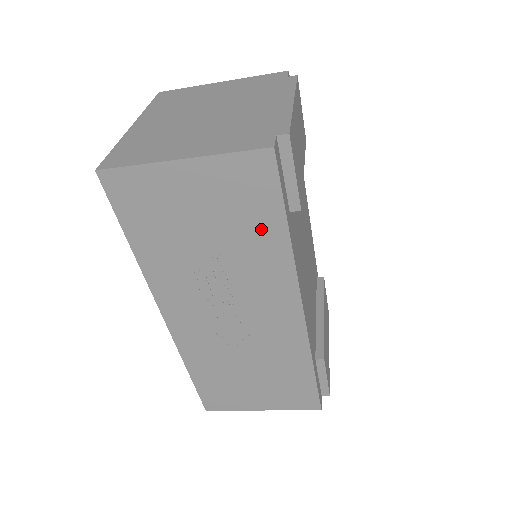
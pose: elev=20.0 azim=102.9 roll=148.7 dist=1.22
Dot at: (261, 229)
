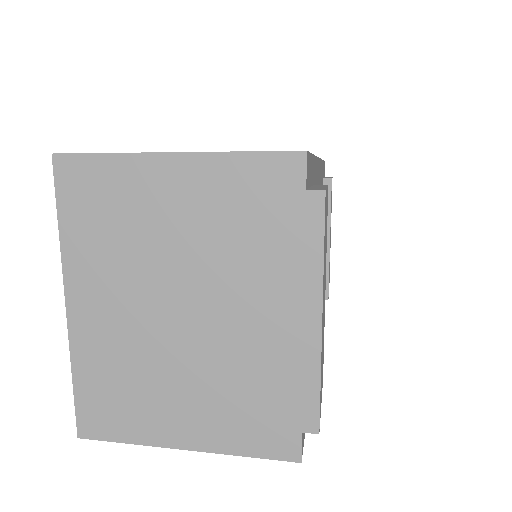
Dot at: occluded
